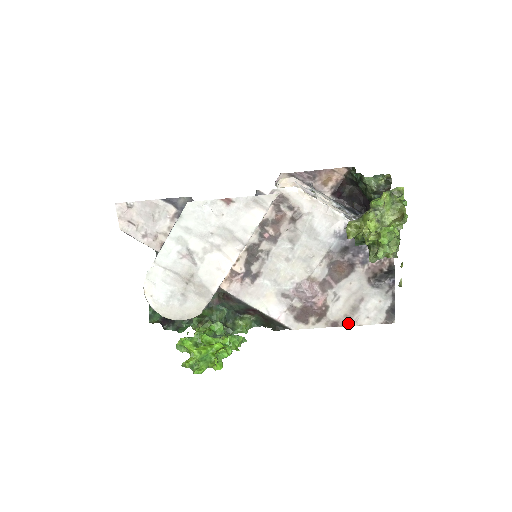
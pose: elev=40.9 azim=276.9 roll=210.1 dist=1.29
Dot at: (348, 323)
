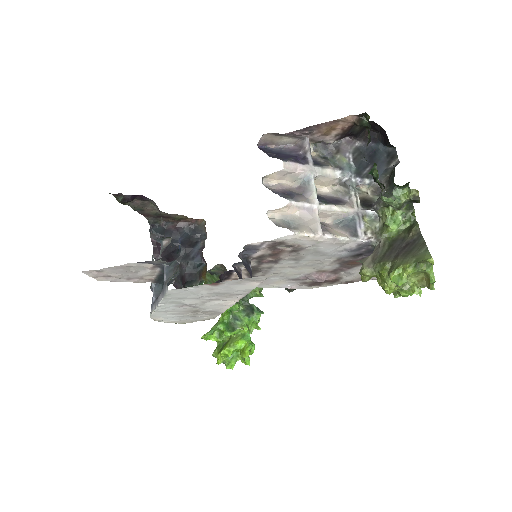
Dot at: occluded
